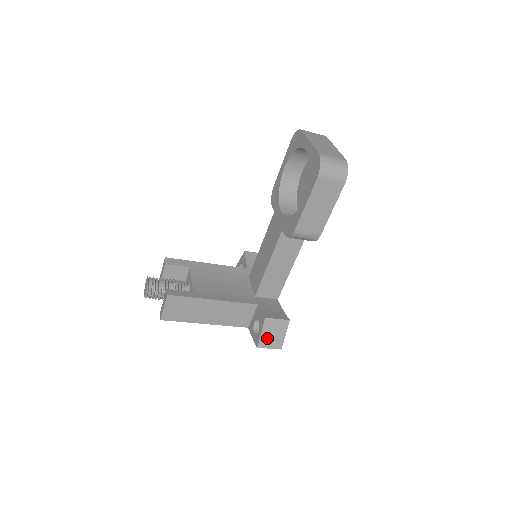
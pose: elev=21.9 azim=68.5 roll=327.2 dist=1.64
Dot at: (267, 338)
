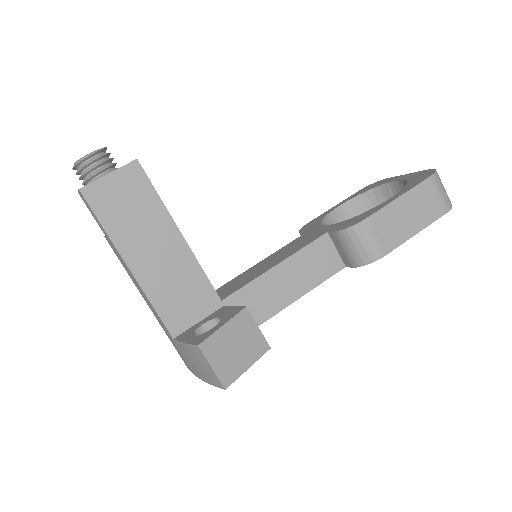
Dot at: (223, 344)
